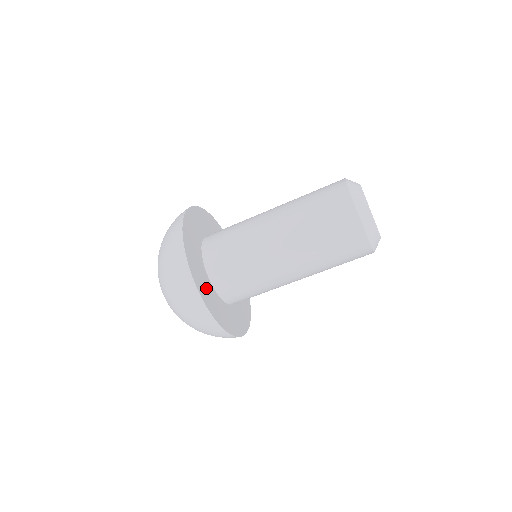
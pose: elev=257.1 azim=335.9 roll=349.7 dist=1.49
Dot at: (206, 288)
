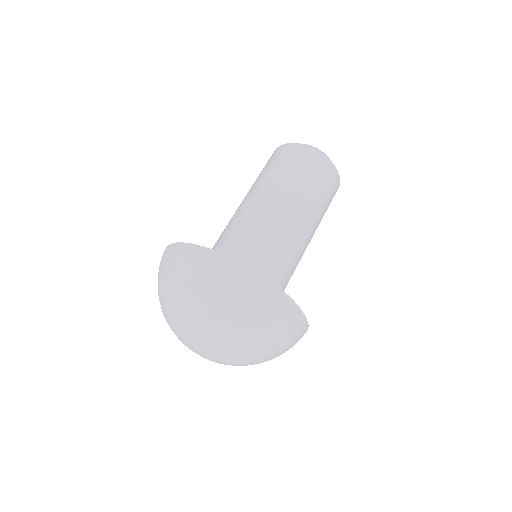
Dot at: occluded
